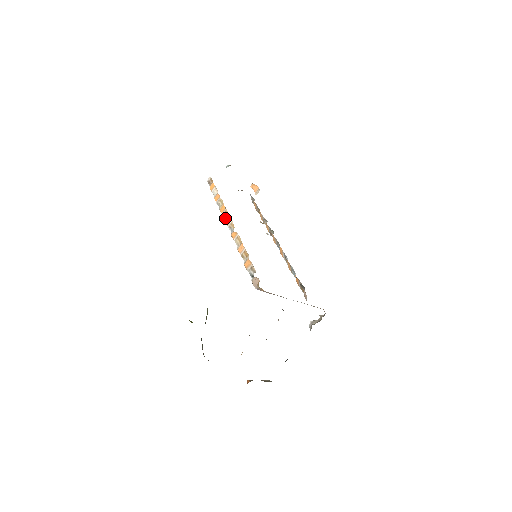
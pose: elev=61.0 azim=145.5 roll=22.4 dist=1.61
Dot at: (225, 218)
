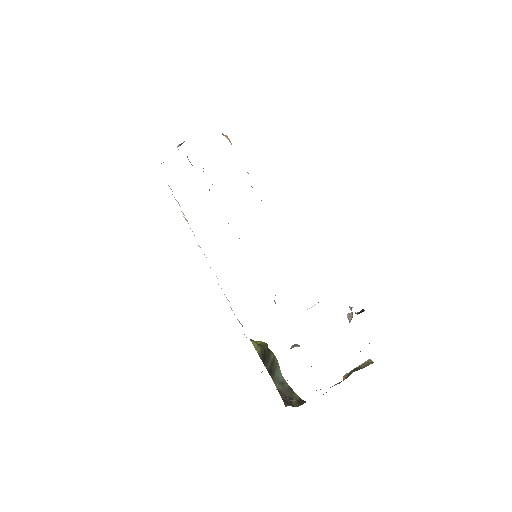
Dot at: occluded
